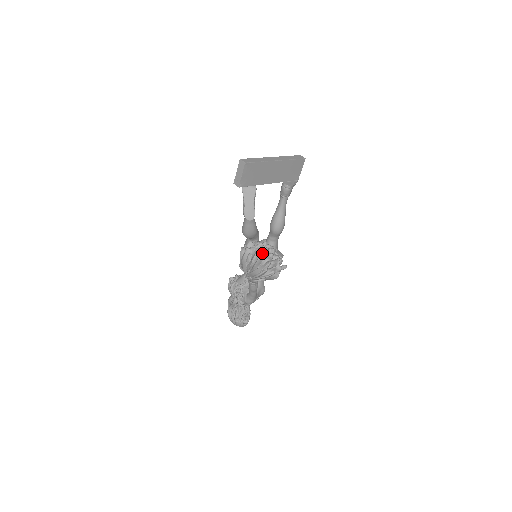
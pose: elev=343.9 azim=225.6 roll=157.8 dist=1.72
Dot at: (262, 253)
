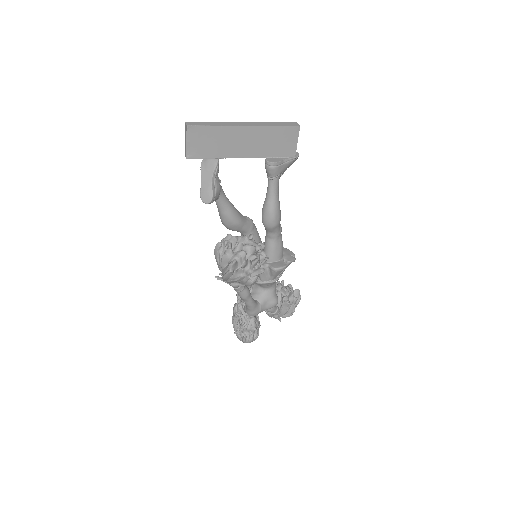
Dot at: (228, 248)
